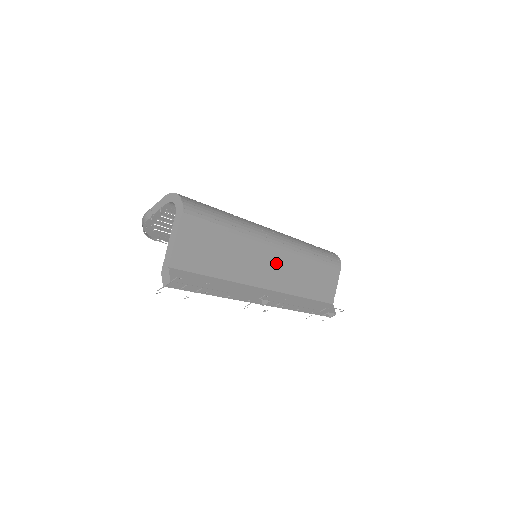
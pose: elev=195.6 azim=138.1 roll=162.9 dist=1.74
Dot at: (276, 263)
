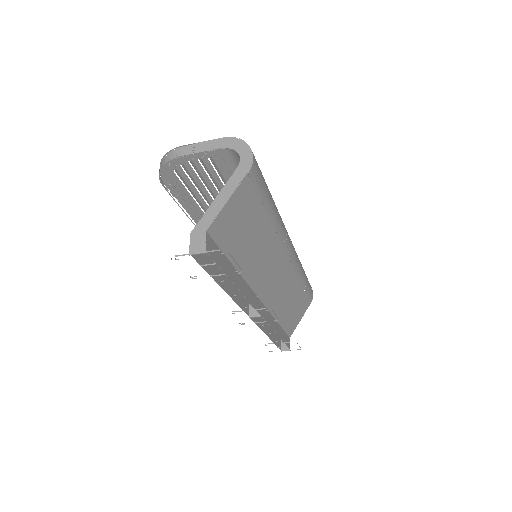
Dot at: (280, 274)
